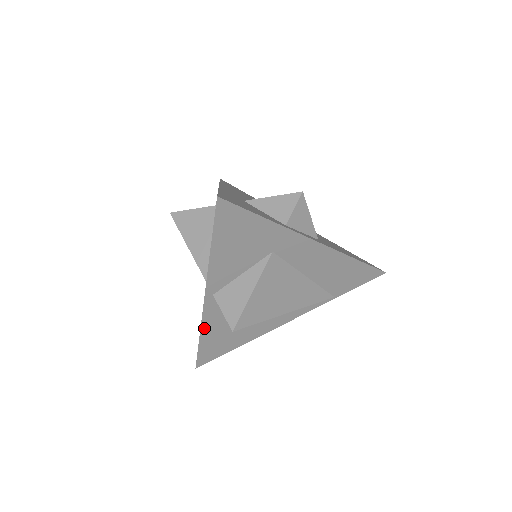
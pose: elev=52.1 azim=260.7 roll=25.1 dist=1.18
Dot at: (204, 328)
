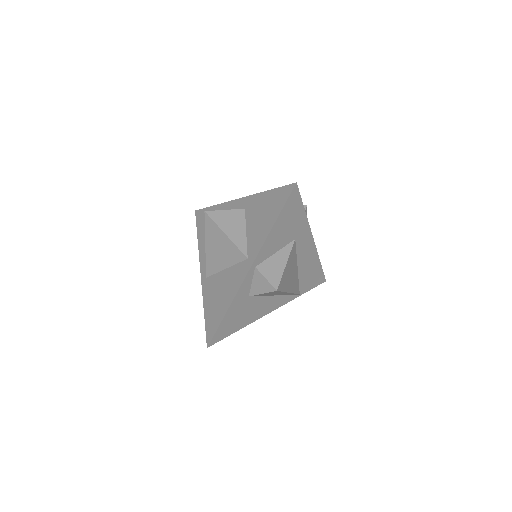
Dot at: (234, 301)
